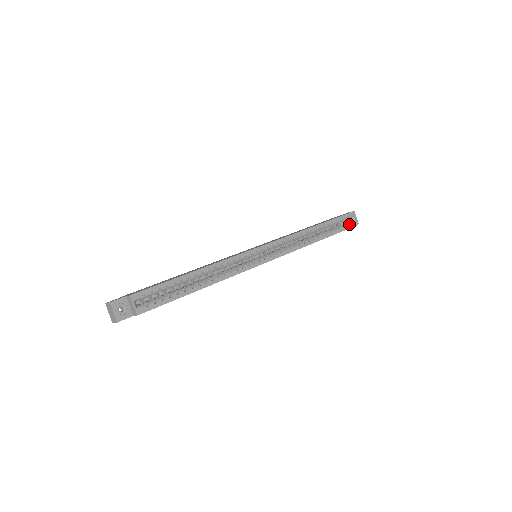
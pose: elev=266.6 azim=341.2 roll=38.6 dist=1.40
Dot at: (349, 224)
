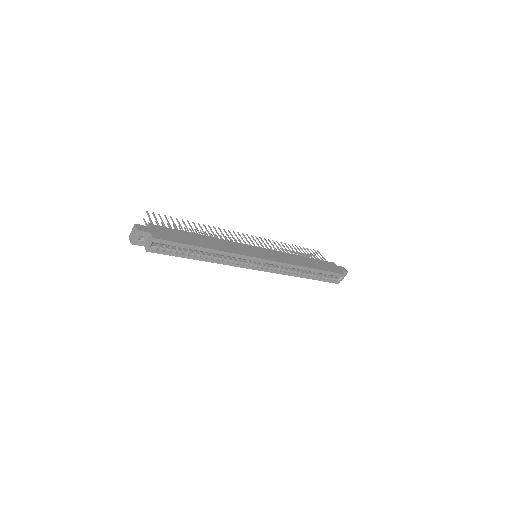
Dot at: (334, 280)
